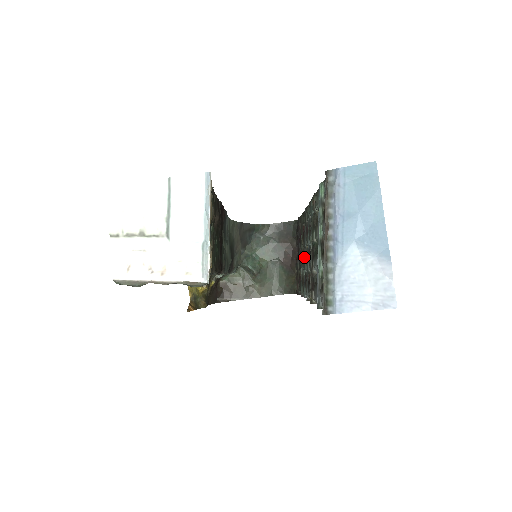
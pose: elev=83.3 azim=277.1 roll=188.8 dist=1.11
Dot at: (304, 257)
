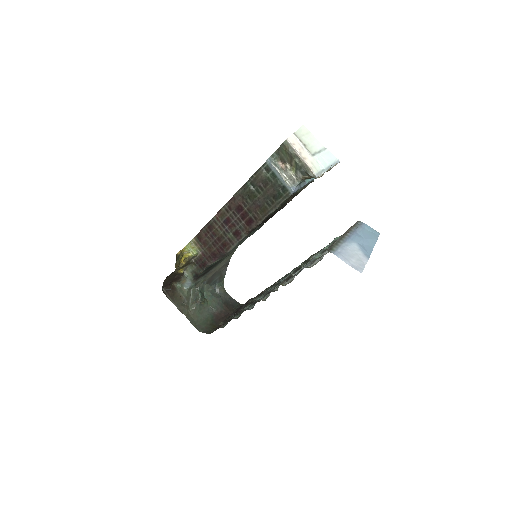
Dot at: occluded
